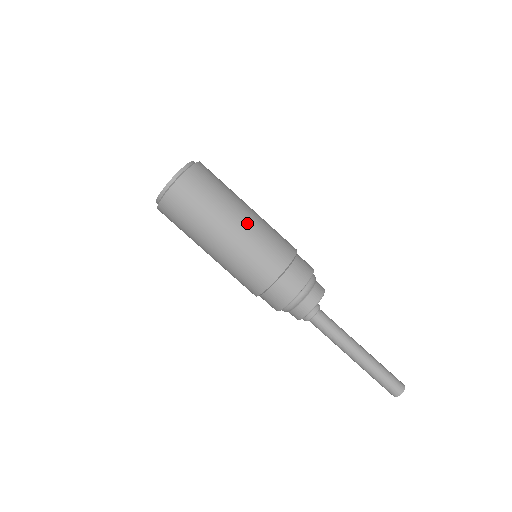
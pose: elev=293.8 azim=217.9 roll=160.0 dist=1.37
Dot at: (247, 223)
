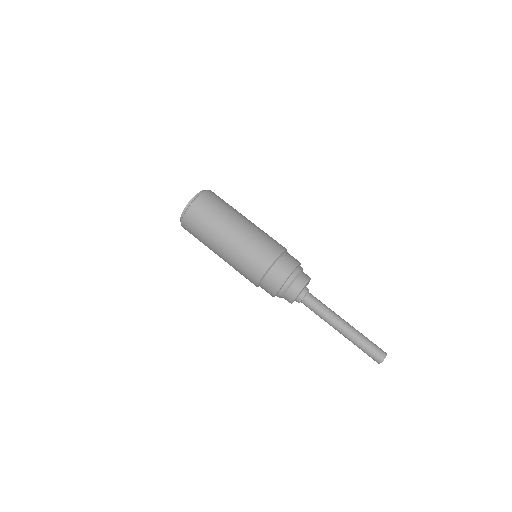
Dot at: (252, 223)
